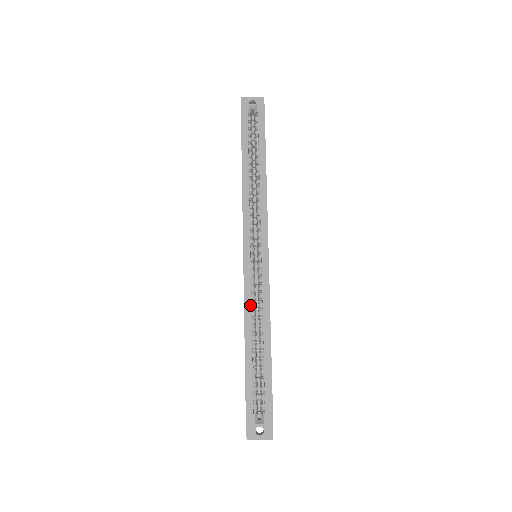
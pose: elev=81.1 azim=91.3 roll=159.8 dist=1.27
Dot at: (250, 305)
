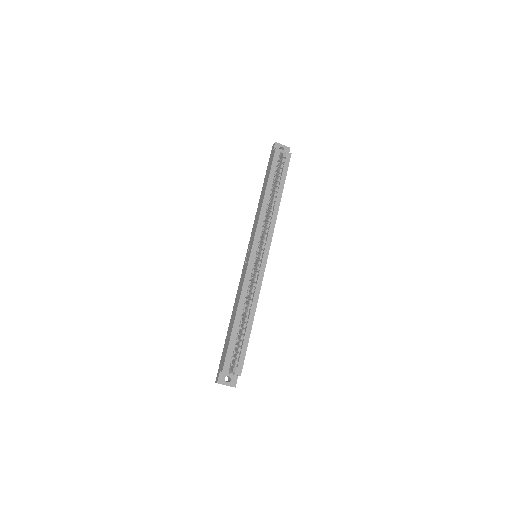
Dot at: (246, 289)
